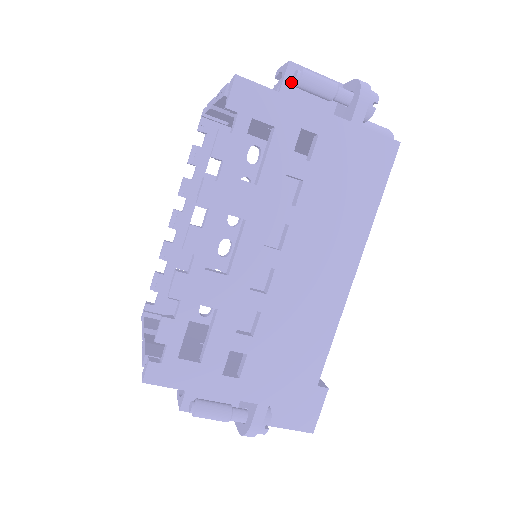
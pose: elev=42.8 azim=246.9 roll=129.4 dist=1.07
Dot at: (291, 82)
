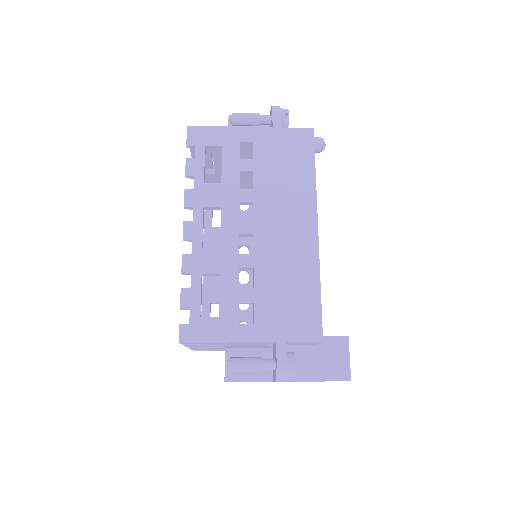
Dot at: occluded
